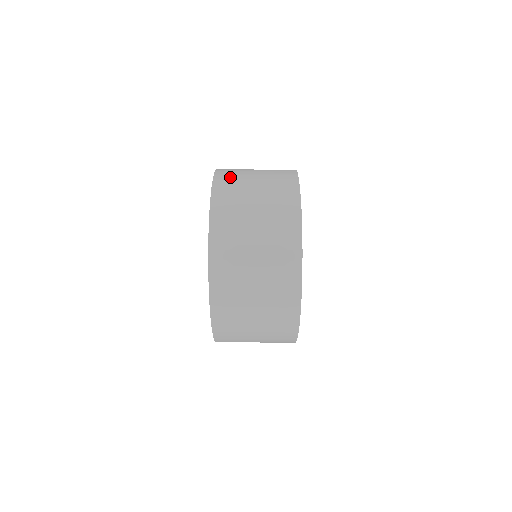
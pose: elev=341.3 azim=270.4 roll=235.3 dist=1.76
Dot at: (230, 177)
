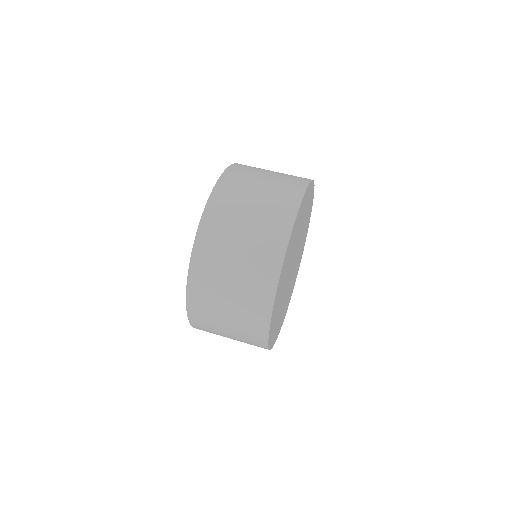
Dot at: occluded
